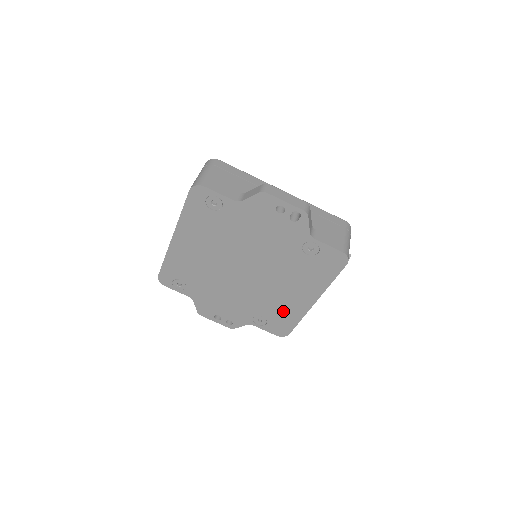
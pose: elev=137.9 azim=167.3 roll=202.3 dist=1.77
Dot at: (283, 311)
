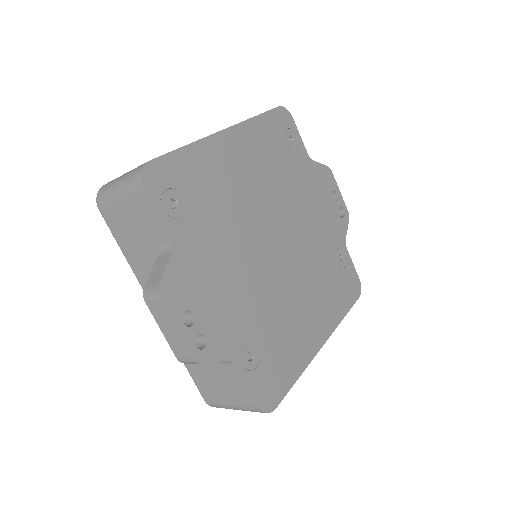
Dot at: (287, 346)
